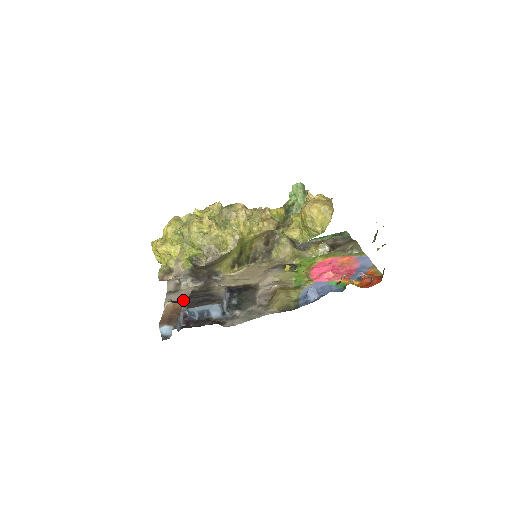
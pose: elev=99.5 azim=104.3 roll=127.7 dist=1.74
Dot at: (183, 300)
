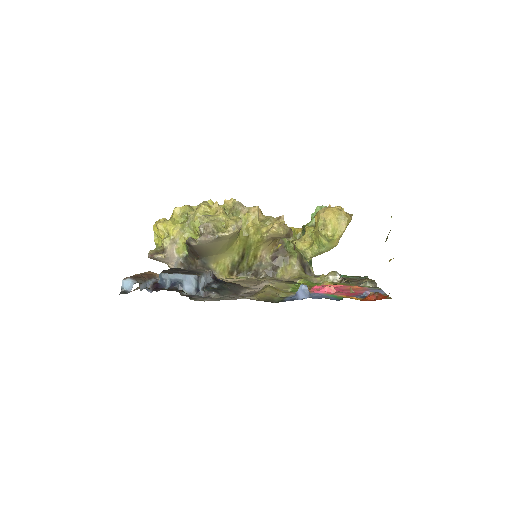
Dot at: occluded
